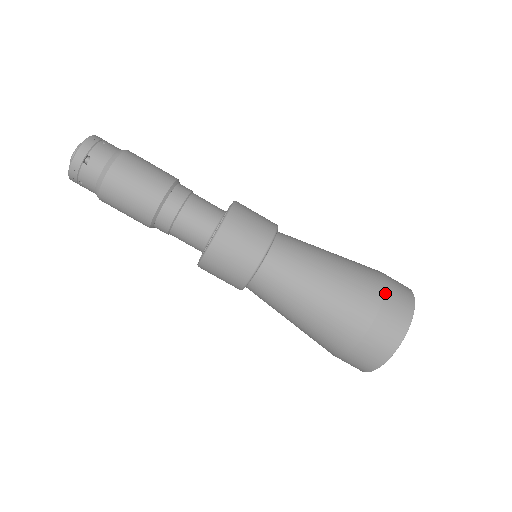
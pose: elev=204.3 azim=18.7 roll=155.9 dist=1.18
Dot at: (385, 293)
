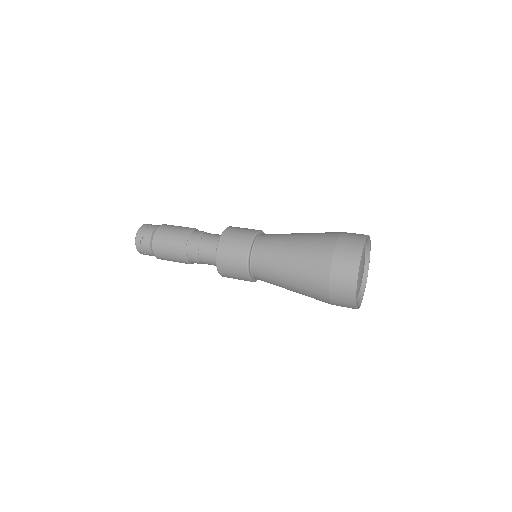
Dot at: (330, 281)
